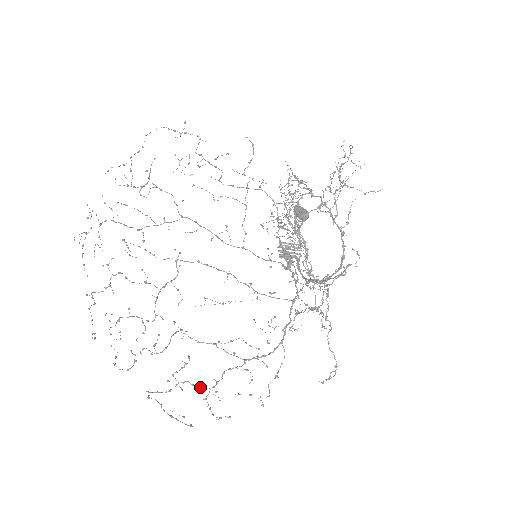
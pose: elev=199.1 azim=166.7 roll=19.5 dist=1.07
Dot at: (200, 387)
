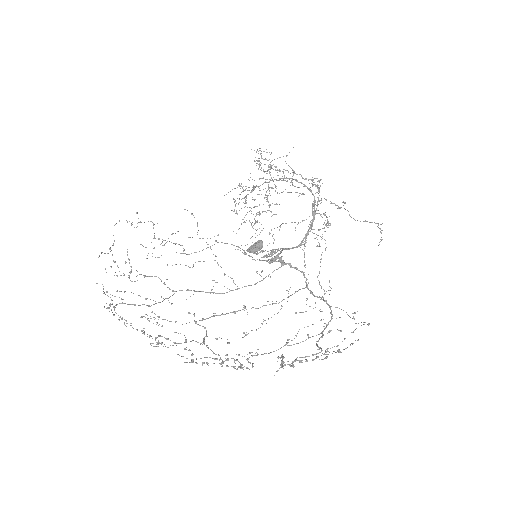
Dot at: (312, 355)
